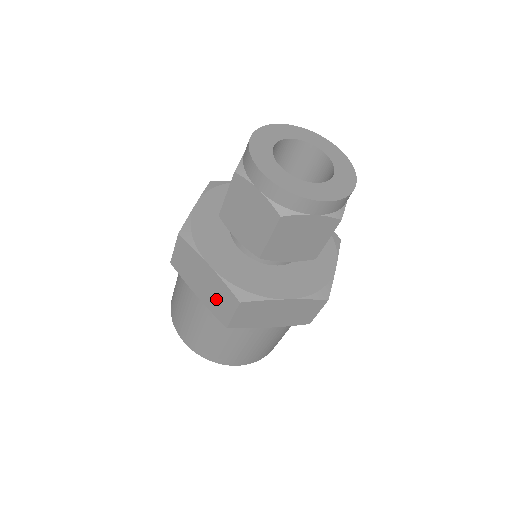
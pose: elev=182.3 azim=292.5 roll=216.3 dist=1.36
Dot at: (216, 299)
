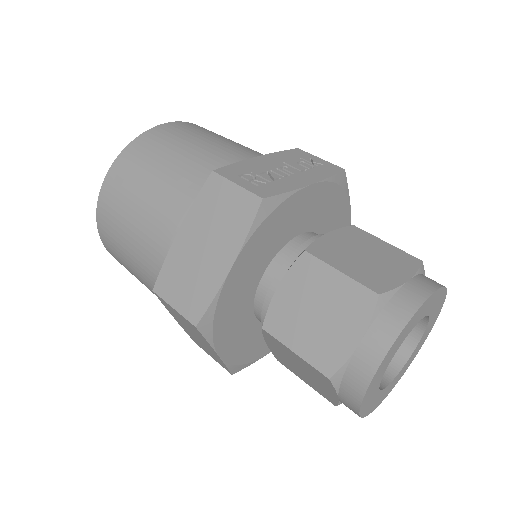
Dot at: (202, 345)
